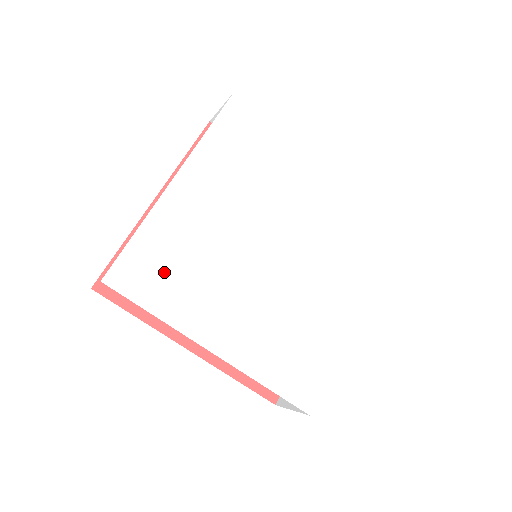
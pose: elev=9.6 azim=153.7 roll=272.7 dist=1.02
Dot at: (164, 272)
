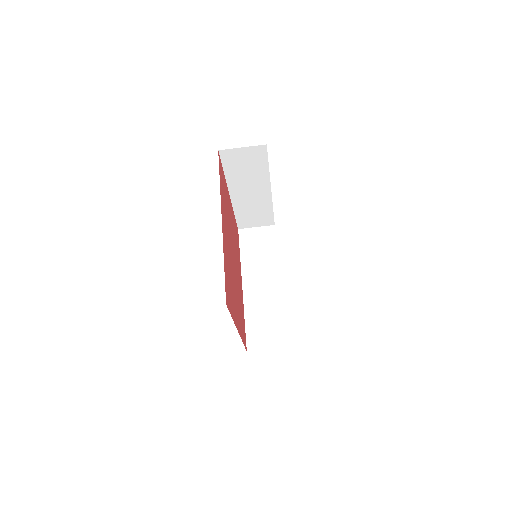
Dot at: occluded
